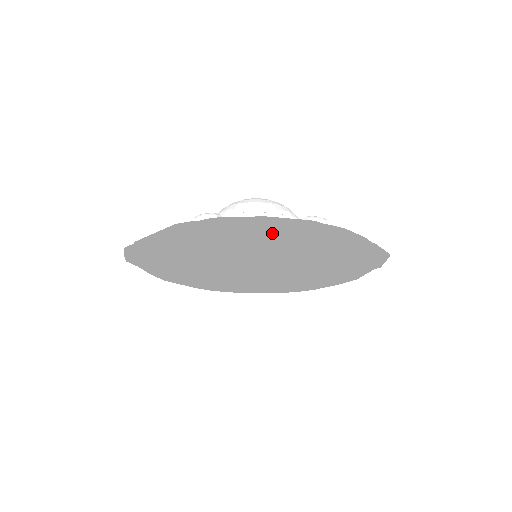
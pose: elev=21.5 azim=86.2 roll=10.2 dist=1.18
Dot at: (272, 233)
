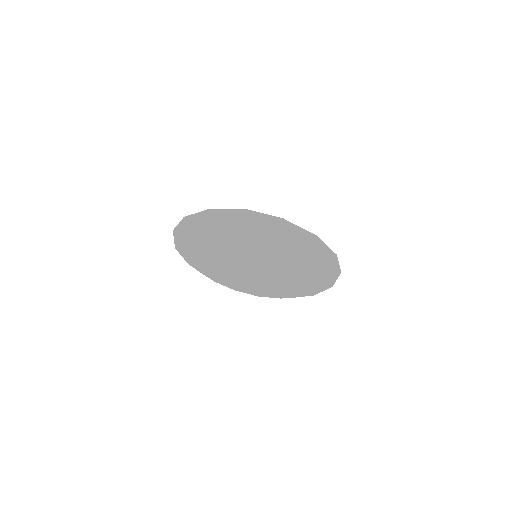
Dot at: (212, 211)
